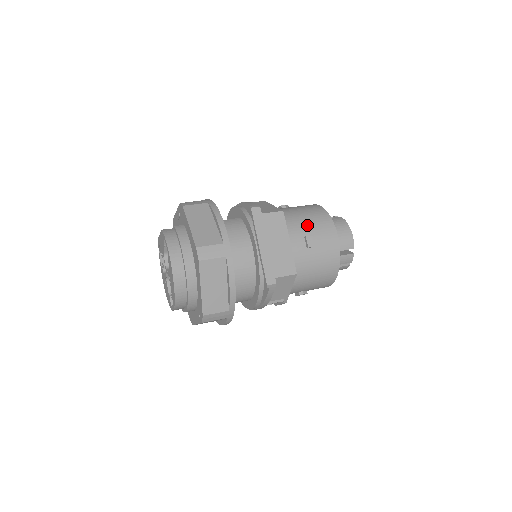
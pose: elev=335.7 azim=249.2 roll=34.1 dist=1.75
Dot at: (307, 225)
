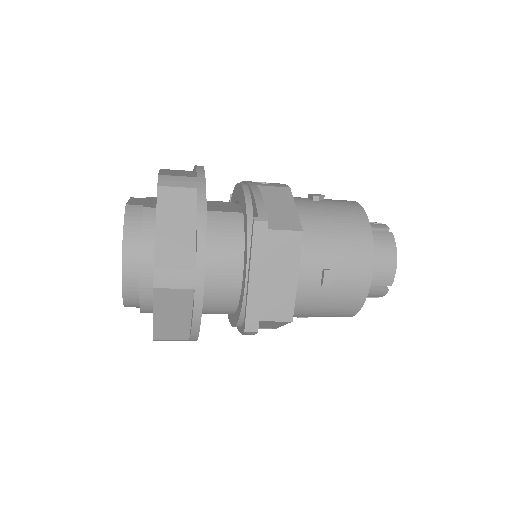
Dot at: (333, 251)
